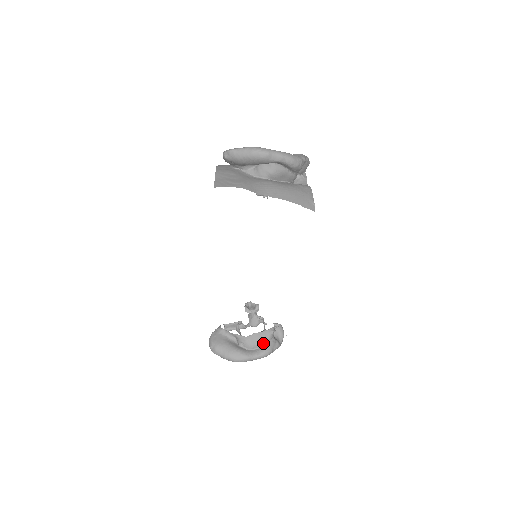
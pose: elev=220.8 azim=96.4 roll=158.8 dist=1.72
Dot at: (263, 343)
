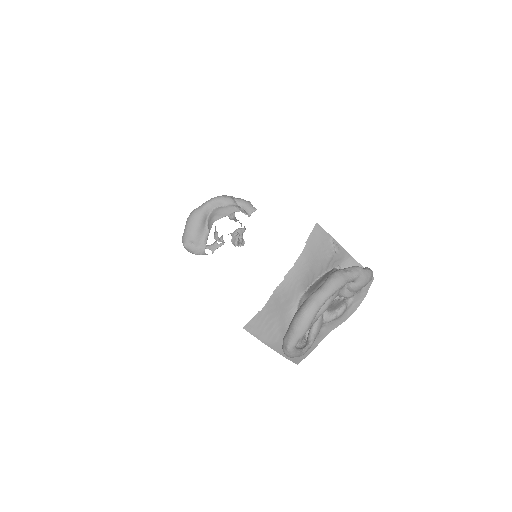
Dot at: occluded
